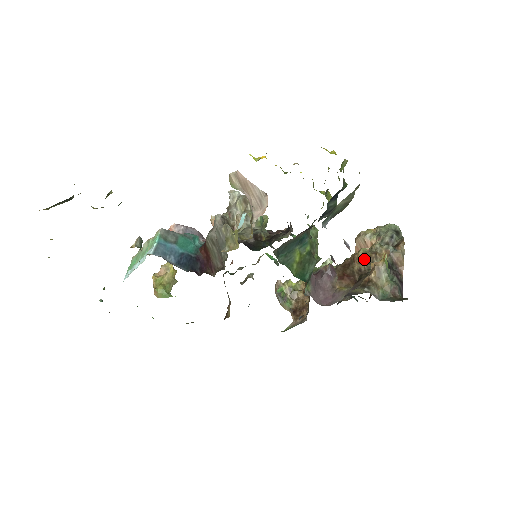
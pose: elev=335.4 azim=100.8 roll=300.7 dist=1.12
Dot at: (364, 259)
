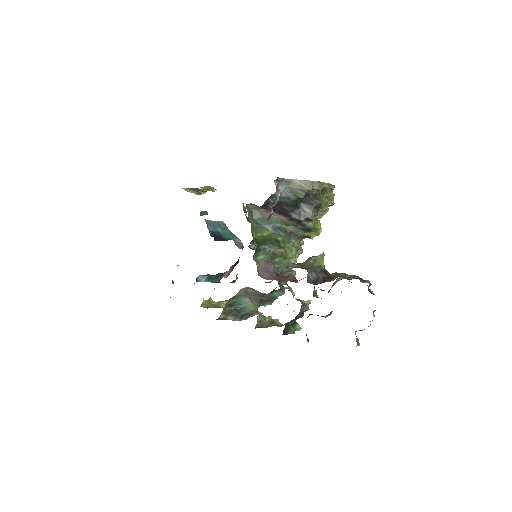
Dot at: occluded
